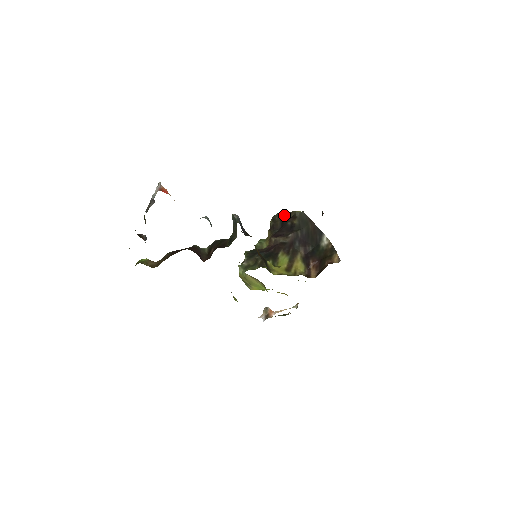
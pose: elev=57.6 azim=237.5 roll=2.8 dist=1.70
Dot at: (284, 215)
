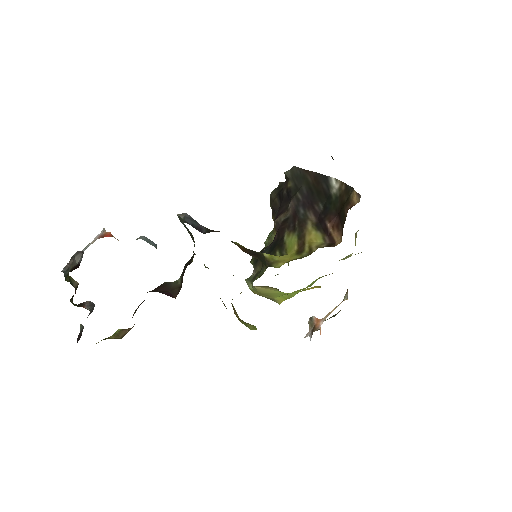
Dot at: (280, 187)
